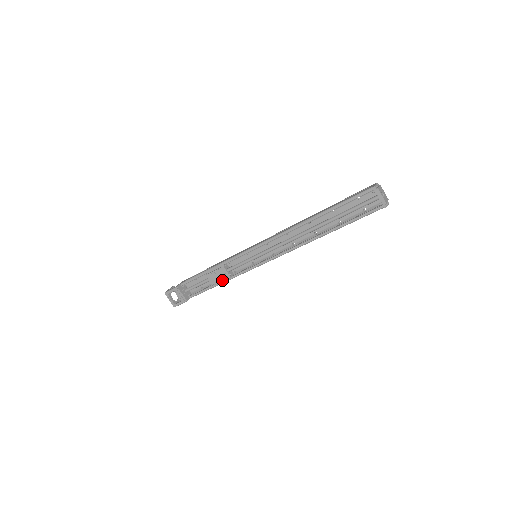
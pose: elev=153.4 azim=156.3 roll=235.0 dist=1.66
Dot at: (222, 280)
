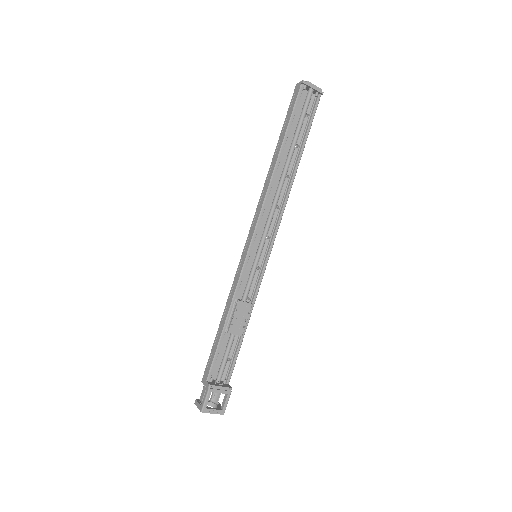
Dot at: (246, 319)
